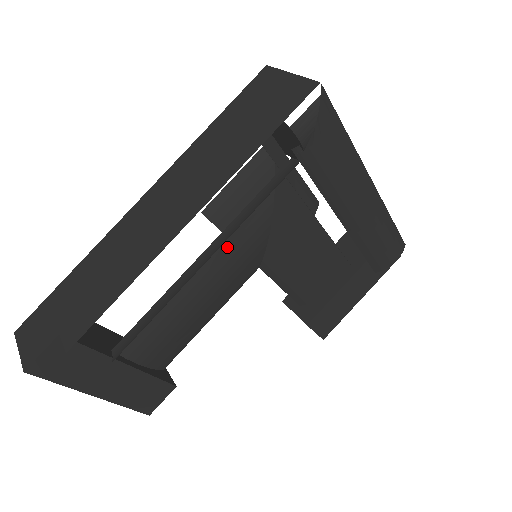
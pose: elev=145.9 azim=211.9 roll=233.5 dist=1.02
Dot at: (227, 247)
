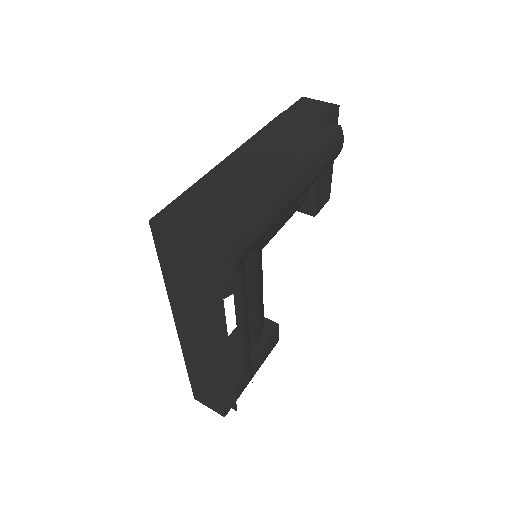
Dot at: occluded
